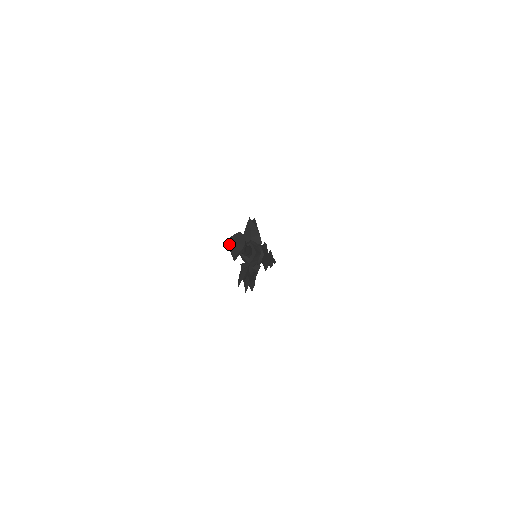
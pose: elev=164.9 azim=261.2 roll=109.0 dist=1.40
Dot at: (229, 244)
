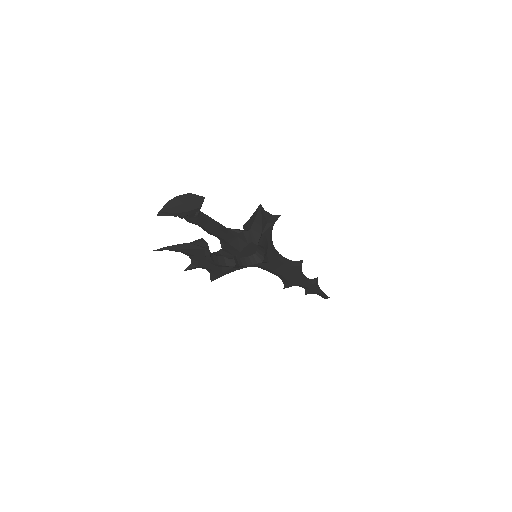
Dot at: (176, 197)
